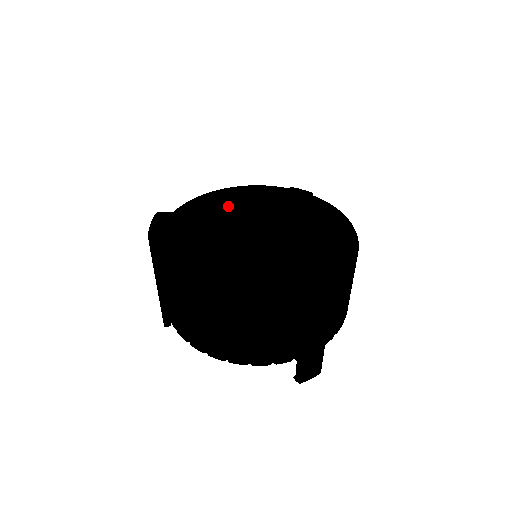
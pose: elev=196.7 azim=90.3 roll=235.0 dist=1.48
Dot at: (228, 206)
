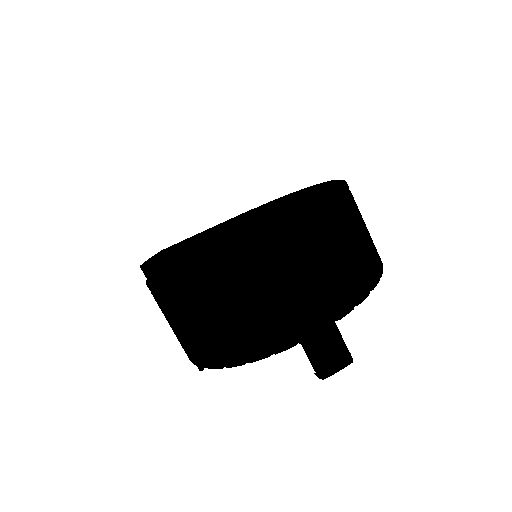
Dot at: occluded
